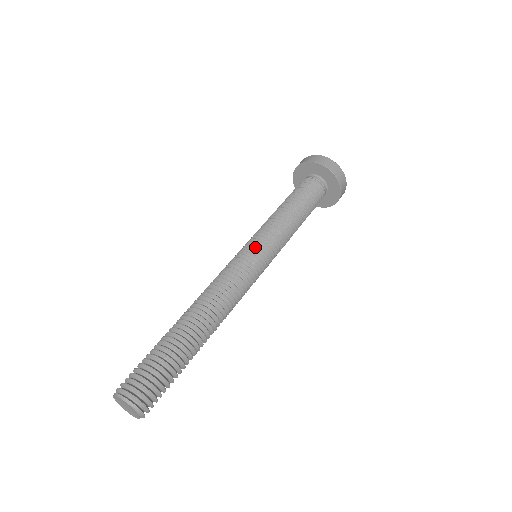
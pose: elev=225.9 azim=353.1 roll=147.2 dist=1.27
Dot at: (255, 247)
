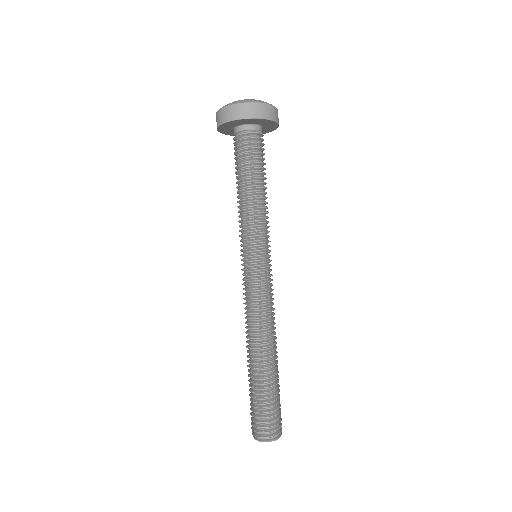
Dot at: (268, 257)
